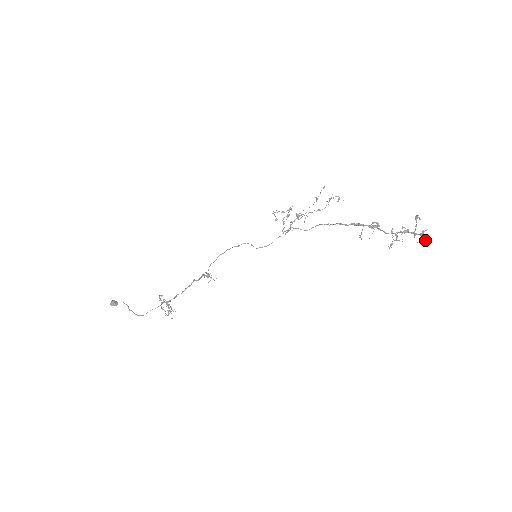
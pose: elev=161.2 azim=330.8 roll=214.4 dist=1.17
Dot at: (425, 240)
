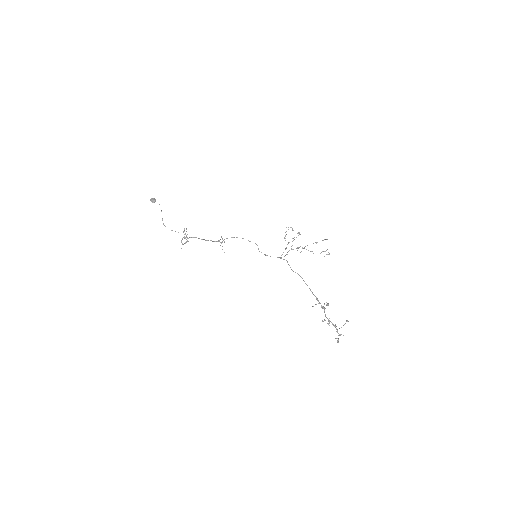
Dot at: (337, 341)
